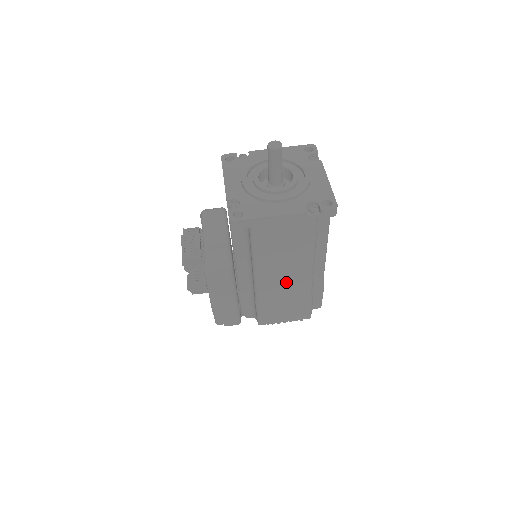
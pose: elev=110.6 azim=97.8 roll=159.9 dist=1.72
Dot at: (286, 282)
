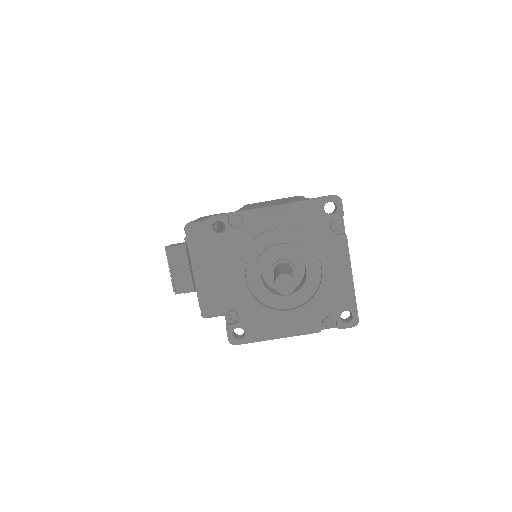
Dot at: occluded
